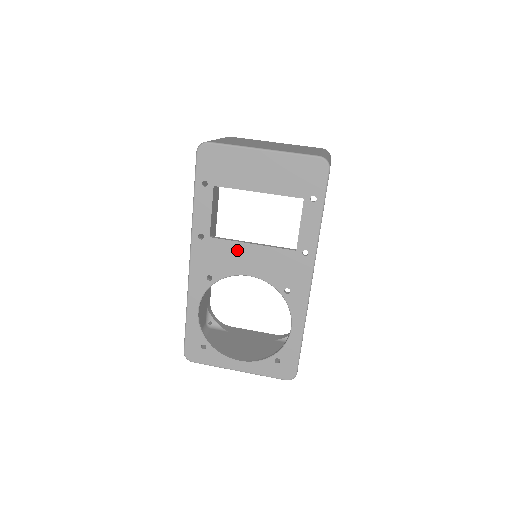
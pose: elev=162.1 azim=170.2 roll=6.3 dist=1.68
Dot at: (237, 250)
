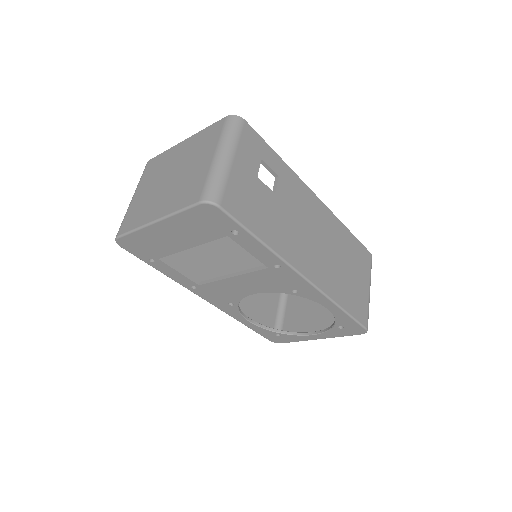
Dot at: (226, 284)
